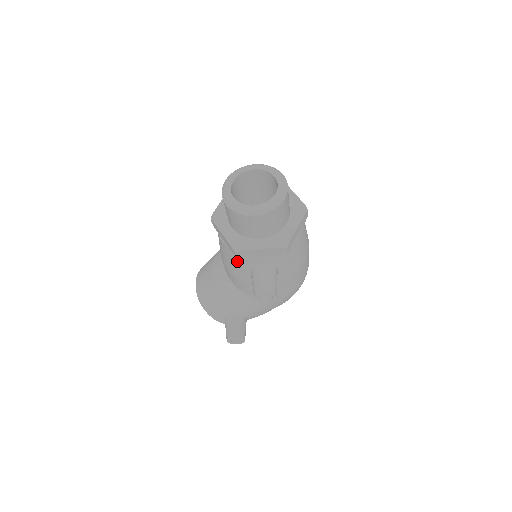
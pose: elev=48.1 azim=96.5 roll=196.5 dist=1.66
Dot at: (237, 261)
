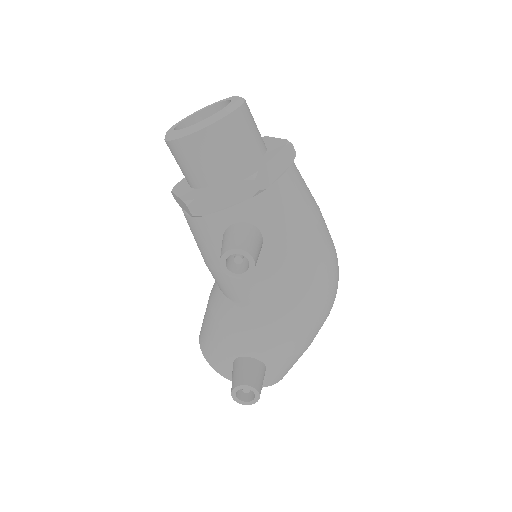
Dot at: (203, 233)
